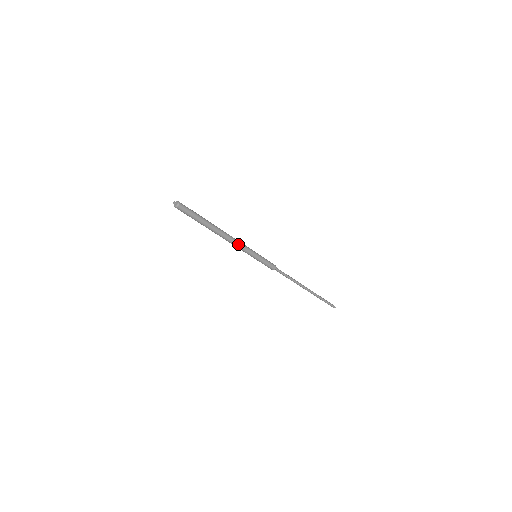
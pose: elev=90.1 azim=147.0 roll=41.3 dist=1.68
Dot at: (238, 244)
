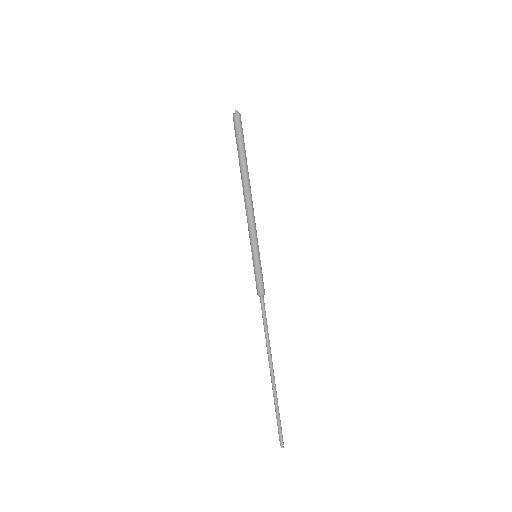
Dot at: (252, 217)
